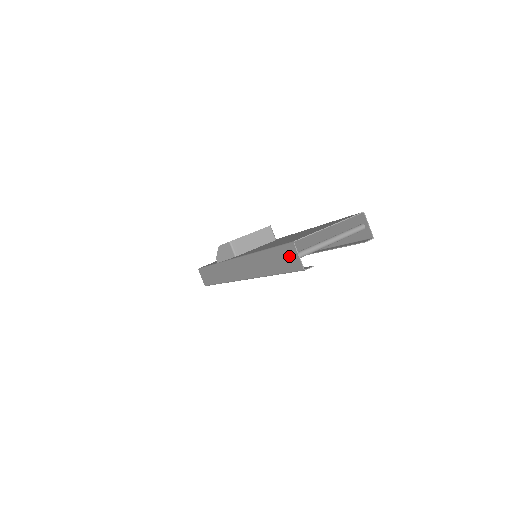
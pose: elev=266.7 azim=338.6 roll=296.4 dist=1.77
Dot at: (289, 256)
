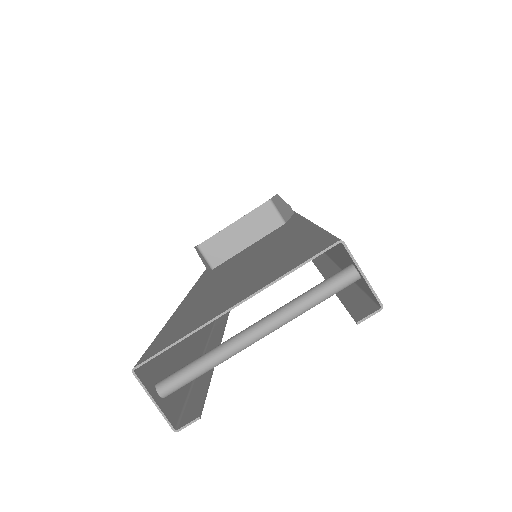
Dot at: (159, 379)
